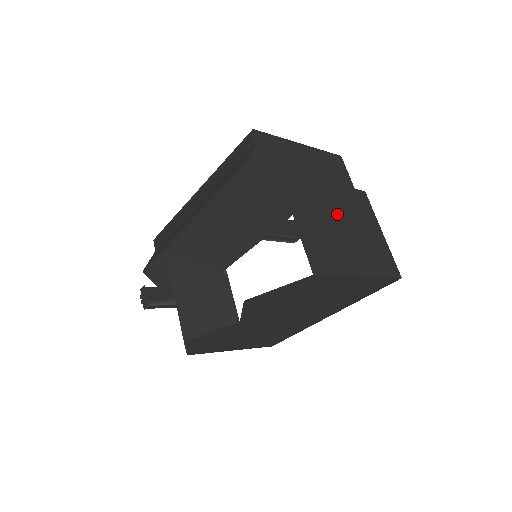
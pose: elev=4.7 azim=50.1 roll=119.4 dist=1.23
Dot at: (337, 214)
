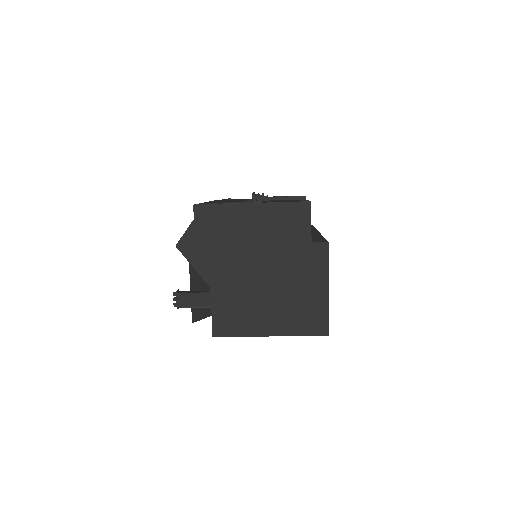
Dot at: (268, 278)
